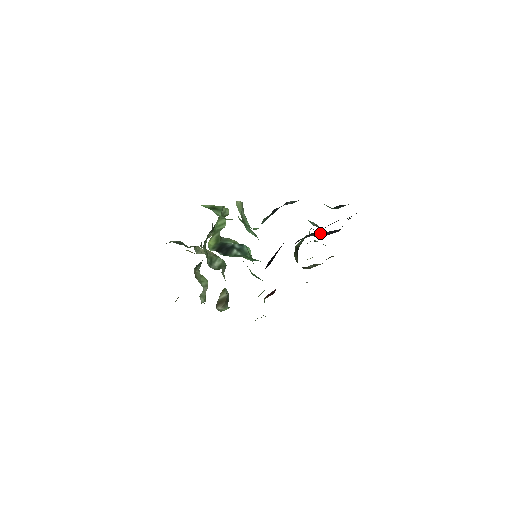
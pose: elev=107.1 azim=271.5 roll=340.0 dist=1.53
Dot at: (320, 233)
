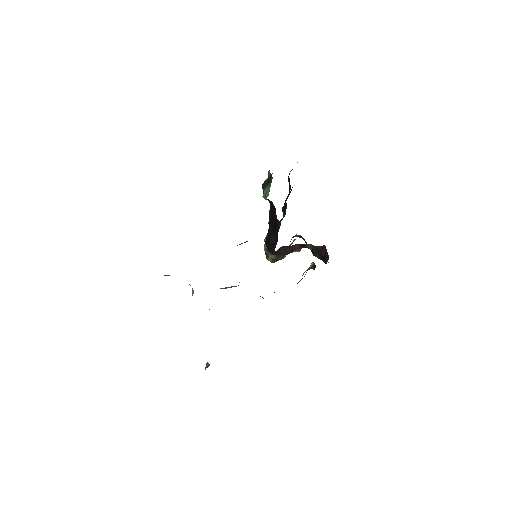
Dot at: occluded
